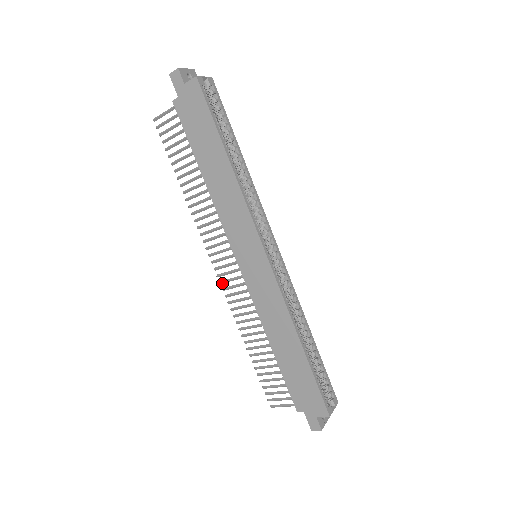
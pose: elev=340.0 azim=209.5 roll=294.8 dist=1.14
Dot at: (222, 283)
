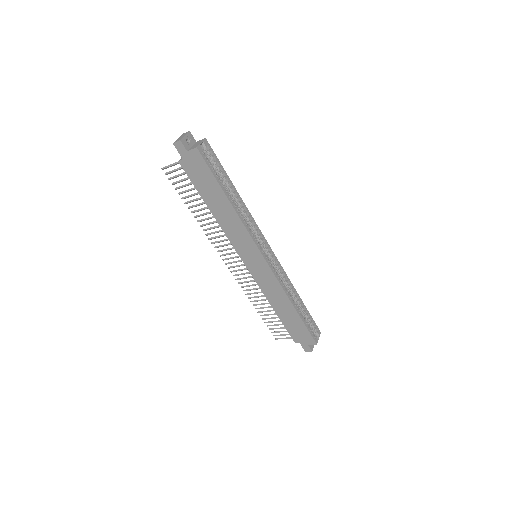
Dot at: occluded
